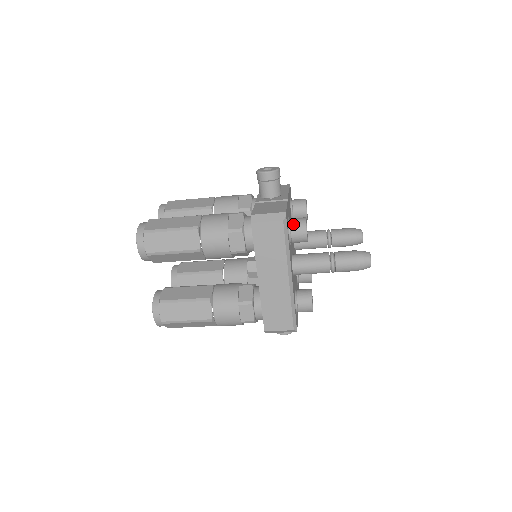
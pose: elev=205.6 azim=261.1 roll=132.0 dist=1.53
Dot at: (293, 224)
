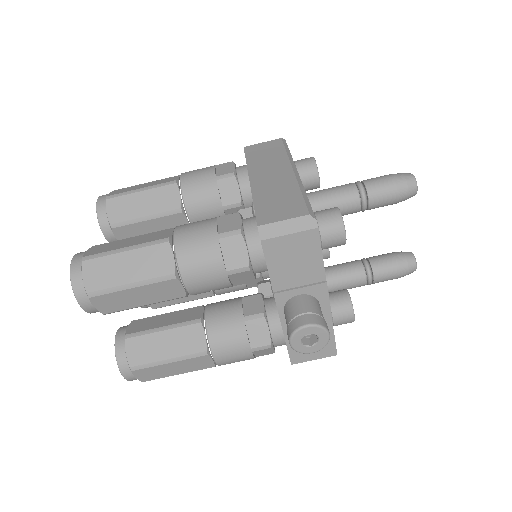
Dot at: occluded
